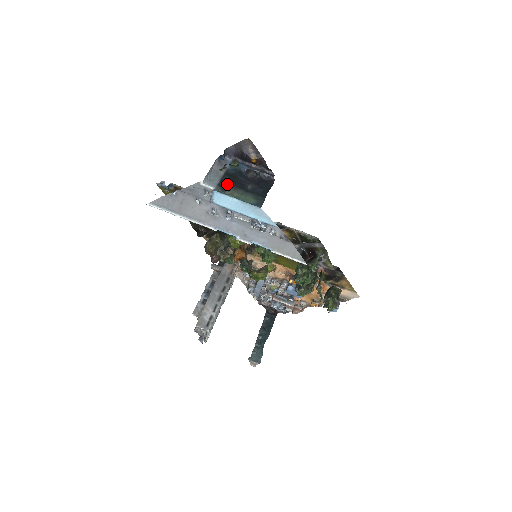
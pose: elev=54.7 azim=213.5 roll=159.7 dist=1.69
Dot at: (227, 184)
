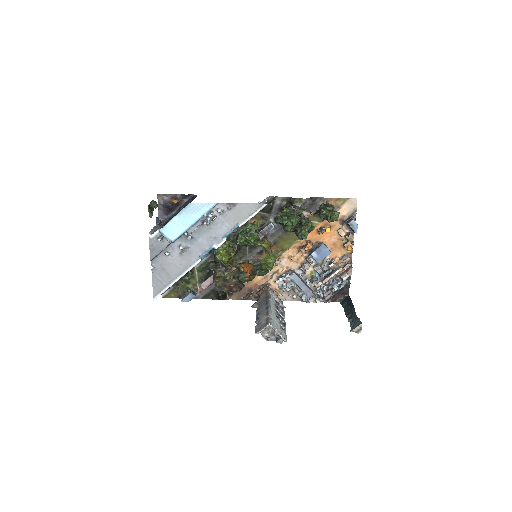
Dot at: (167, 222)
